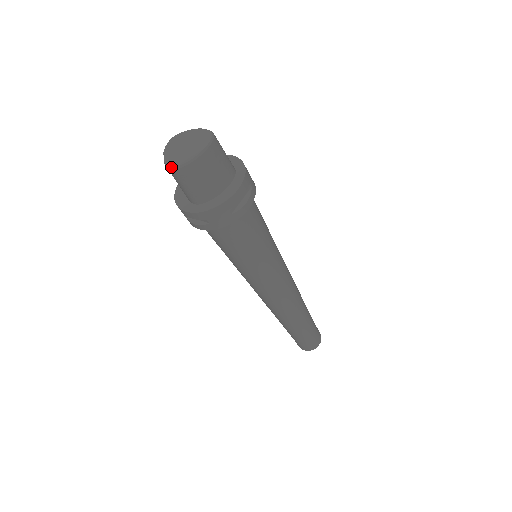
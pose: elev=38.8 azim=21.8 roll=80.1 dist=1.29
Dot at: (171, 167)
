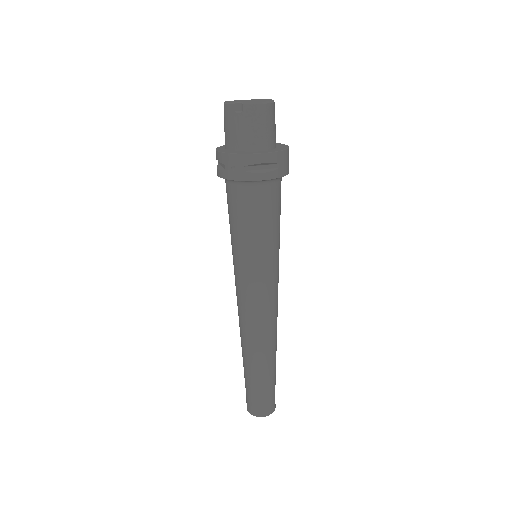
Dot at: (261, 102)
